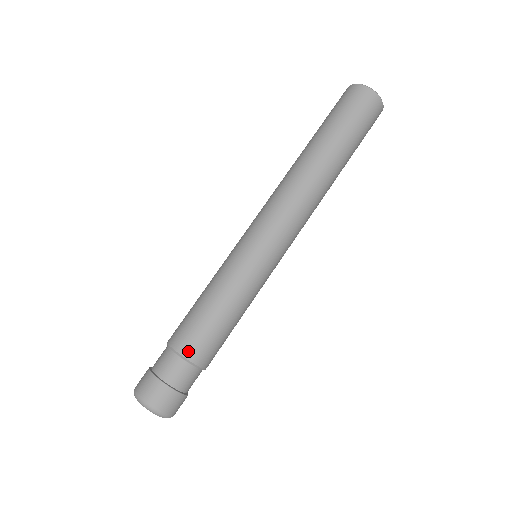
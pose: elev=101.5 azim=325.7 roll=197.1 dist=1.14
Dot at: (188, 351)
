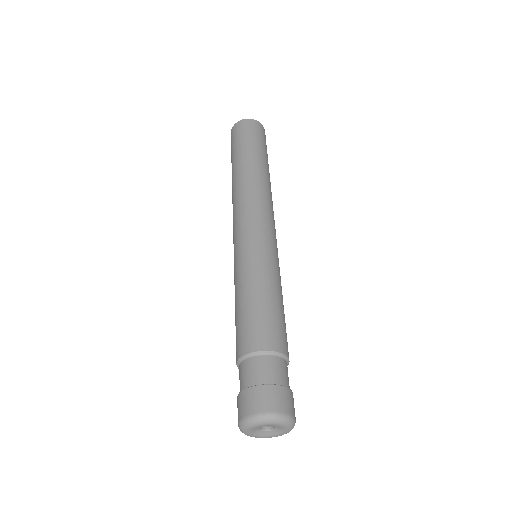
Dot at: (242, 349)
